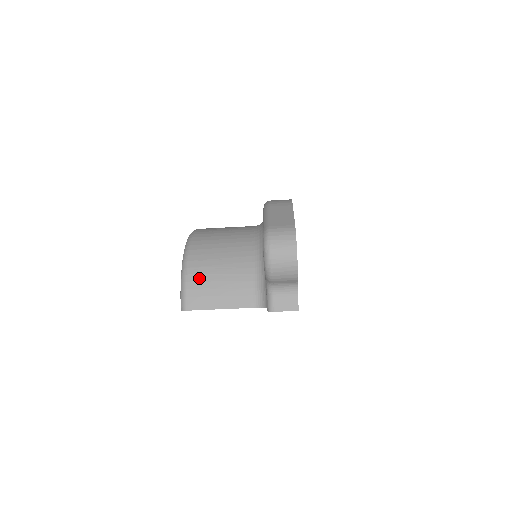
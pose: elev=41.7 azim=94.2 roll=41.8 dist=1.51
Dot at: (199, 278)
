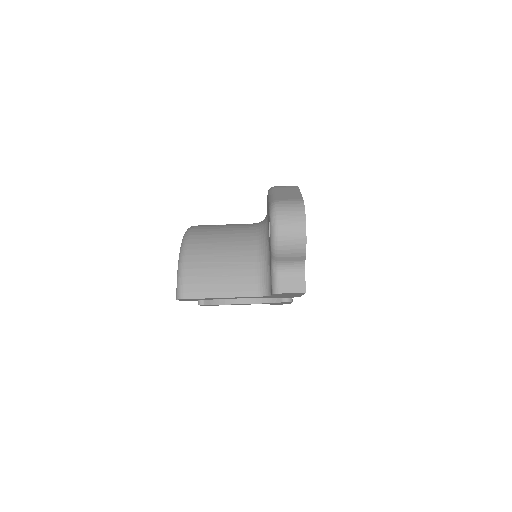
Dot at: (197, 265)
